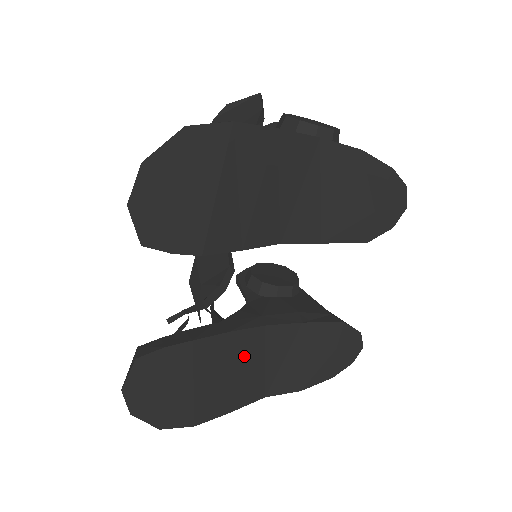
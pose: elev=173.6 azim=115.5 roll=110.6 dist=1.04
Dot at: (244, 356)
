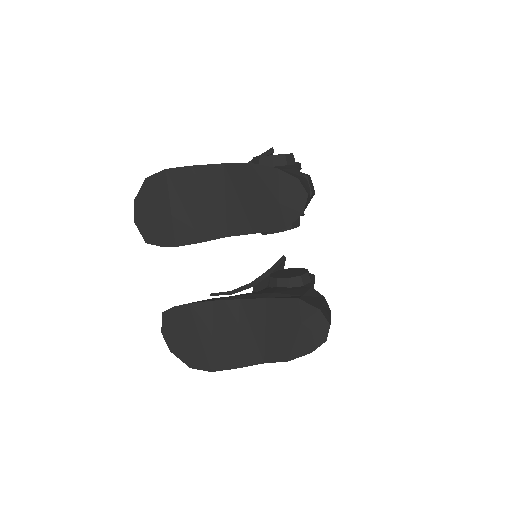
Dot at: (232, 322)
